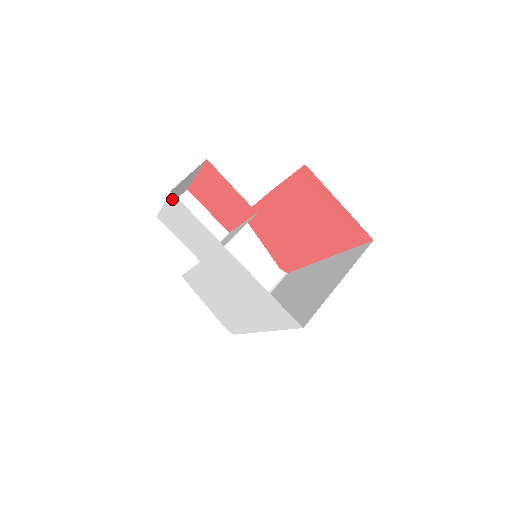
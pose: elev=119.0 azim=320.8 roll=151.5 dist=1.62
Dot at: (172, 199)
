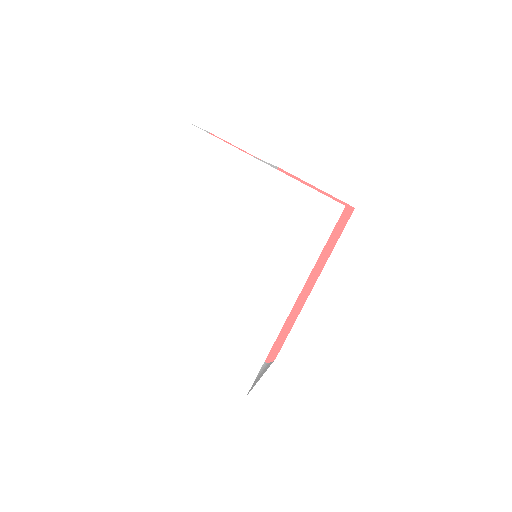
Dot at: (190, 137)
